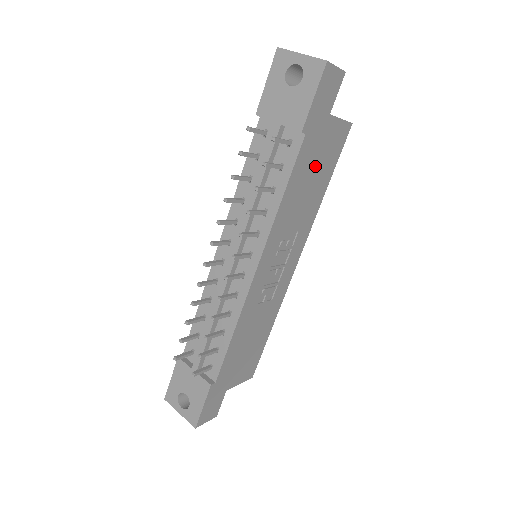
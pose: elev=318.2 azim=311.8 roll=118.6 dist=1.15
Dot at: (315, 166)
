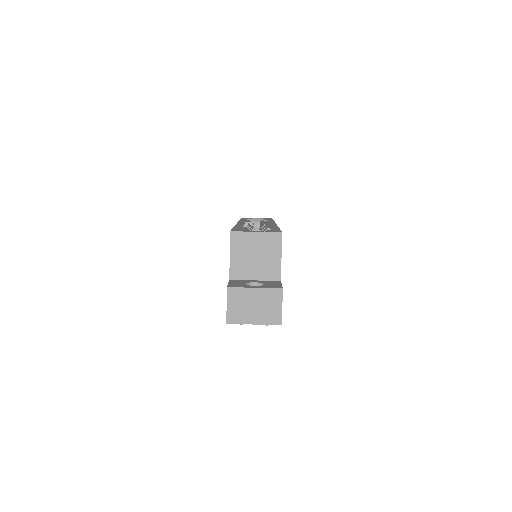
Dot at: occluded
